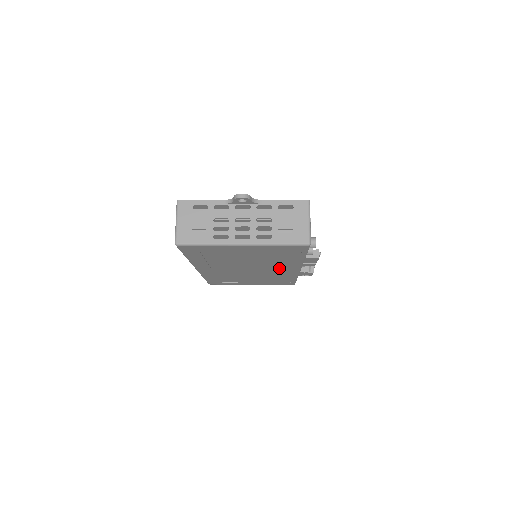
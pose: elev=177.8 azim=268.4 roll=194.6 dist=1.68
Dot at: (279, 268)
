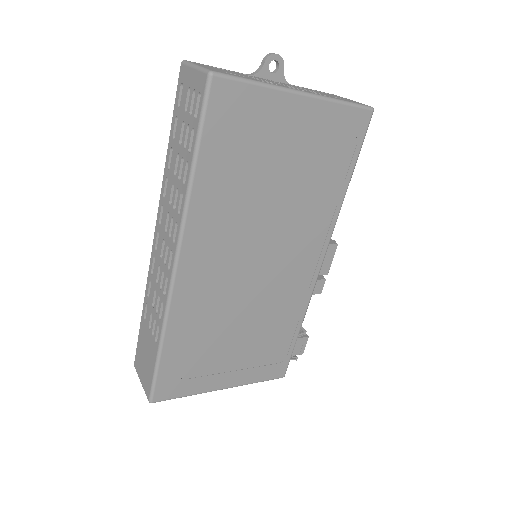
Dot at: (299, 256)
